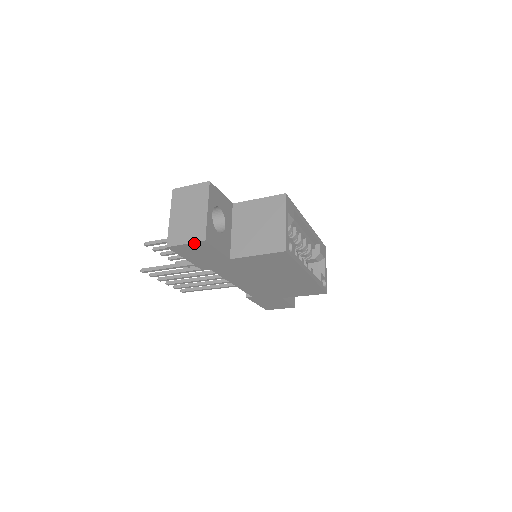
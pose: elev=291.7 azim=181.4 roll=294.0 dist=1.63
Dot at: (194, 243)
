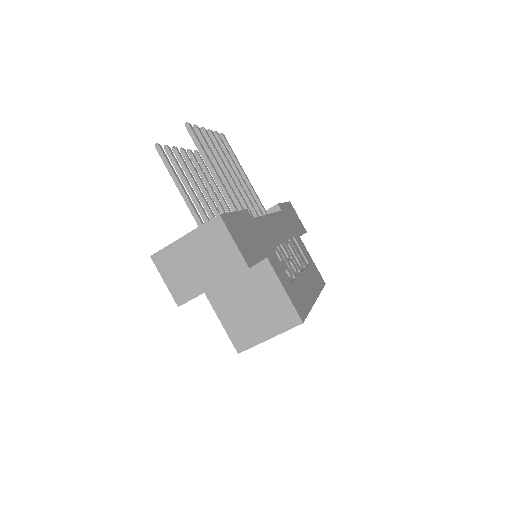
Dot at: (171, 291)
